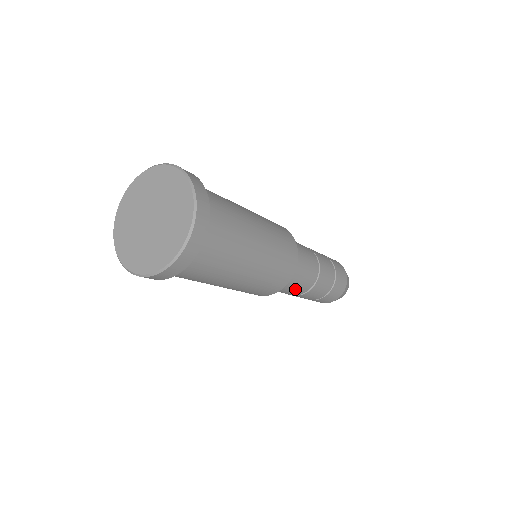
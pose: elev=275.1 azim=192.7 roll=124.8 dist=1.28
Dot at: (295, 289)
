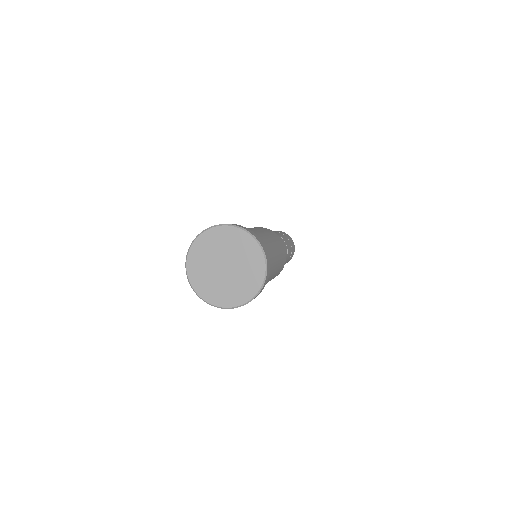
Dot at: occluded
